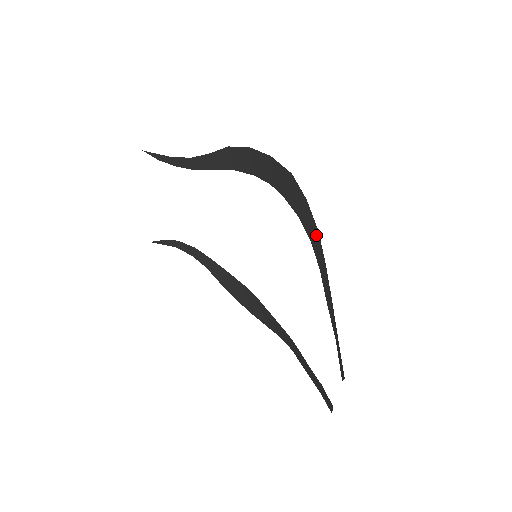
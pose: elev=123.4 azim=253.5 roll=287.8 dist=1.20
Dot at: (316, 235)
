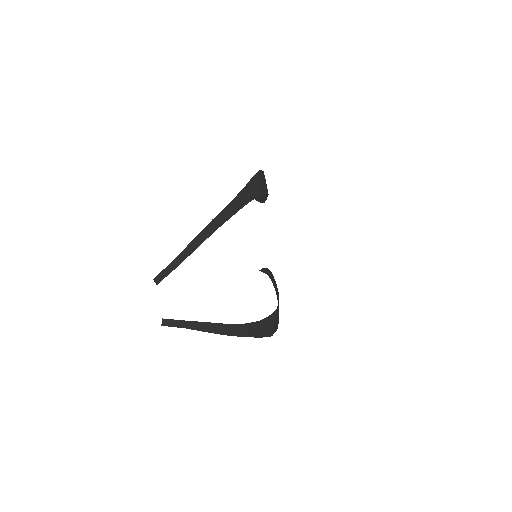
Dot at: (229, 207)
